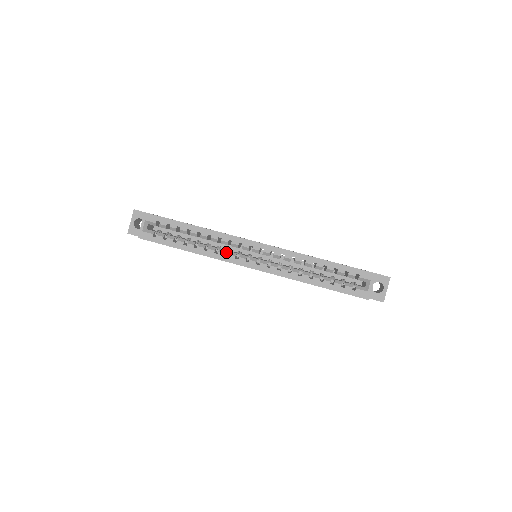
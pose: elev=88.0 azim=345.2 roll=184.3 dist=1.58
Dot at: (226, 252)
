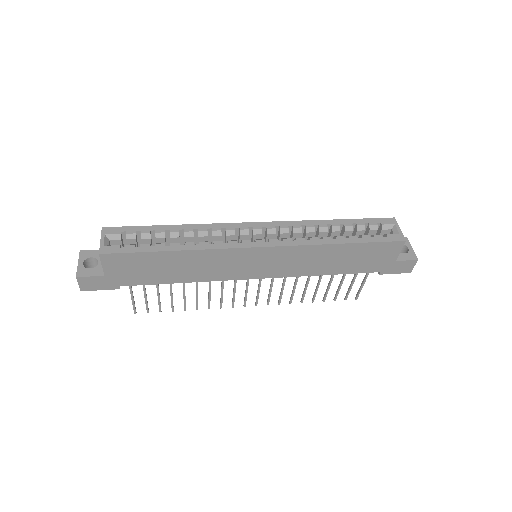
Dot at: occluded
